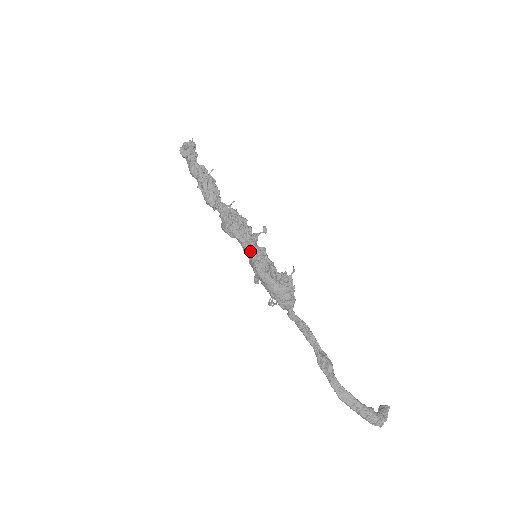
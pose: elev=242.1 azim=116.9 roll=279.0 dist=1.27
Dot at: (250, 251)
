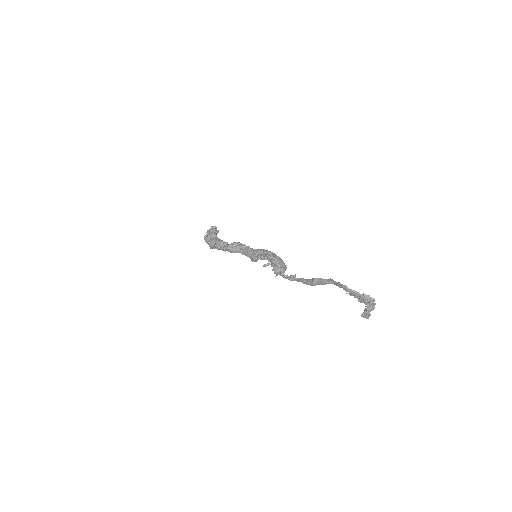
Dot at: (256, 250)
